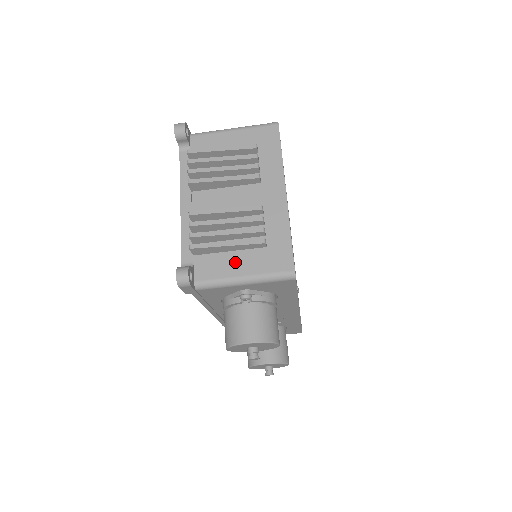
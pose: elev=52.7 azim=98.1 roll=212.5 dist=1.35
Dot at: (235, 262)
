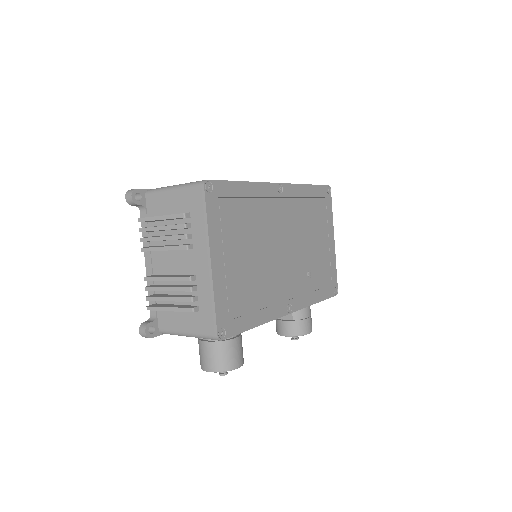
Dot at: (180, 320)
